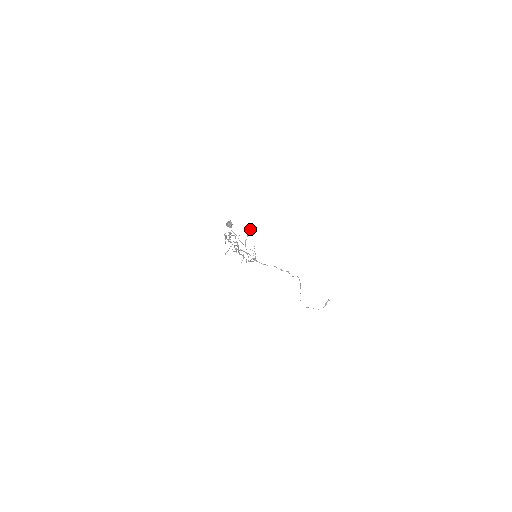
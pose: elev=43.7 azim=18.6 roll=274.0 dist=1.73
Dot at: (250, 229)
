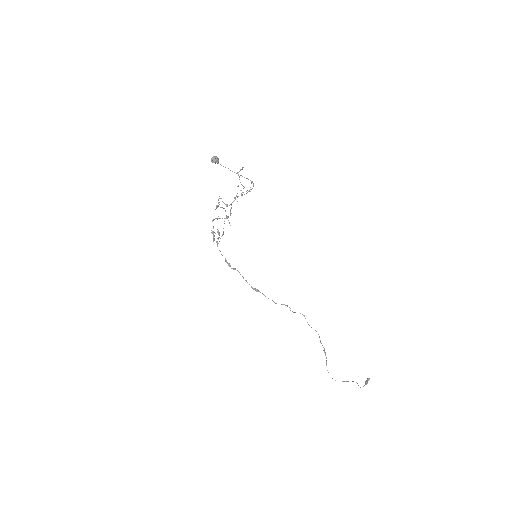
Dot at: (243, 167)
